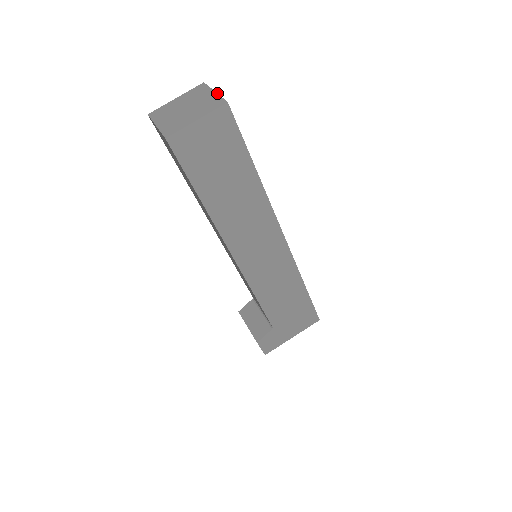
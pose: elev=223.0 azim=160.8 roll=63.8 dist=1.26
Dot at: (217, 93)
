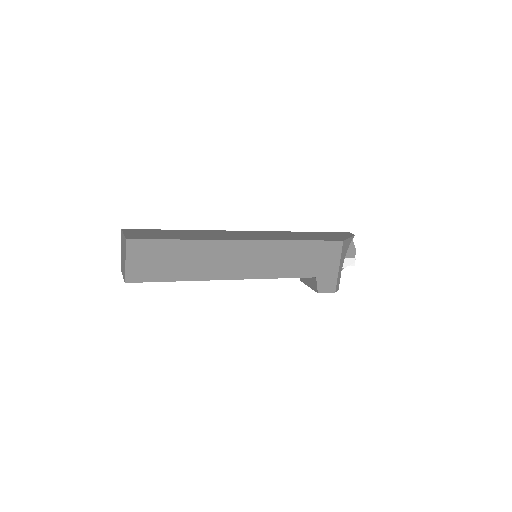
Dot at: (124, 235)
